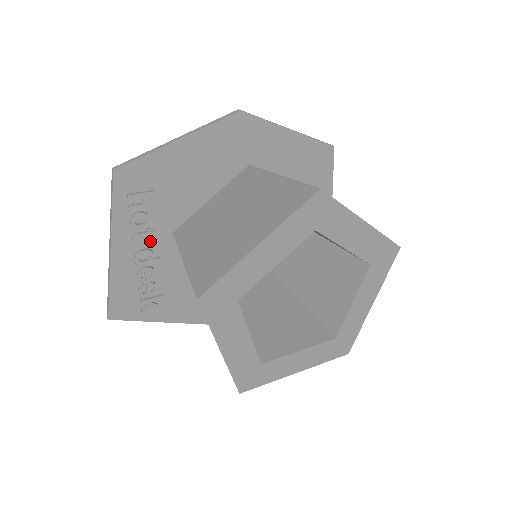
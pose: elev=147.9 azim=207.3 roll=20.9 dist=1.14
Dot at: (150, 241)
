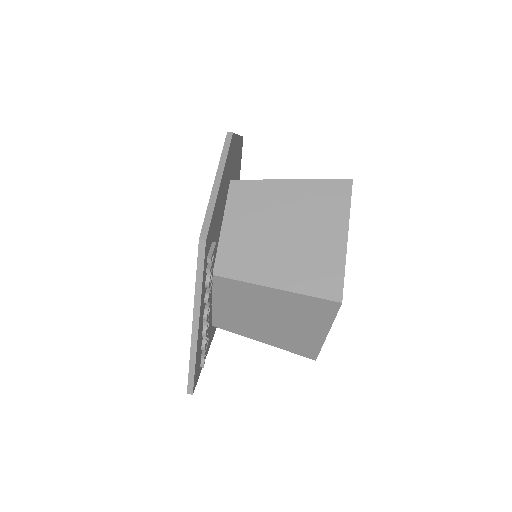
Dot at: occluded
